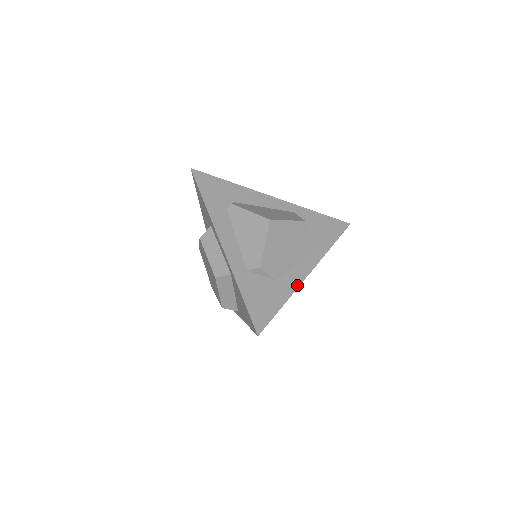
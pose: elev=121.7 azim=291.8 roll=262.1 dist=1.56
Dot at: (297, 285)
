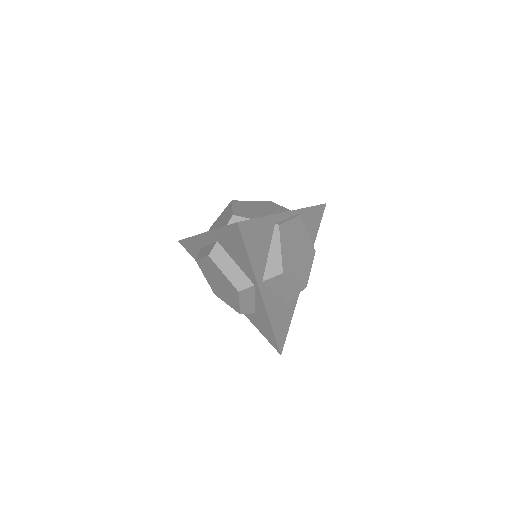
Dot at: (276, 214)
